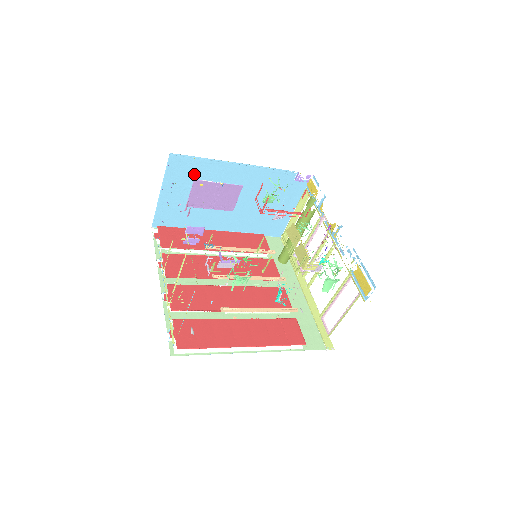
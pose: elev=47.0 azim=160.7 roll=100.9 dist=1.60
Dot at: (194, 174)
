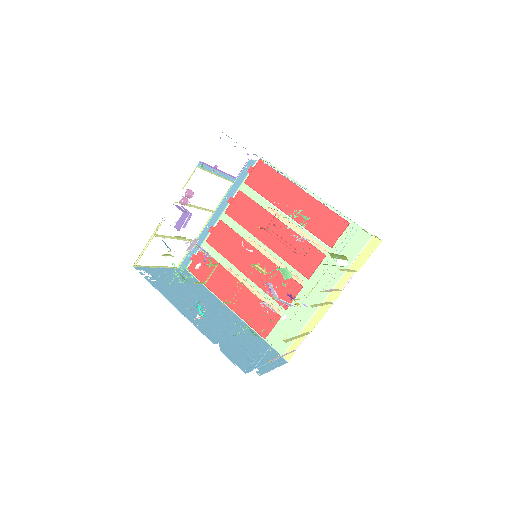
Dot at: occluded
